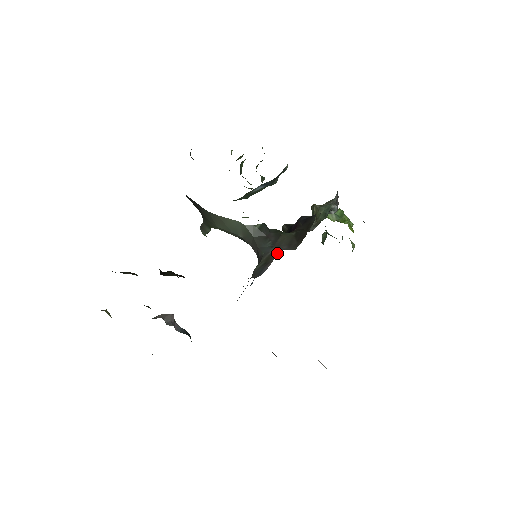
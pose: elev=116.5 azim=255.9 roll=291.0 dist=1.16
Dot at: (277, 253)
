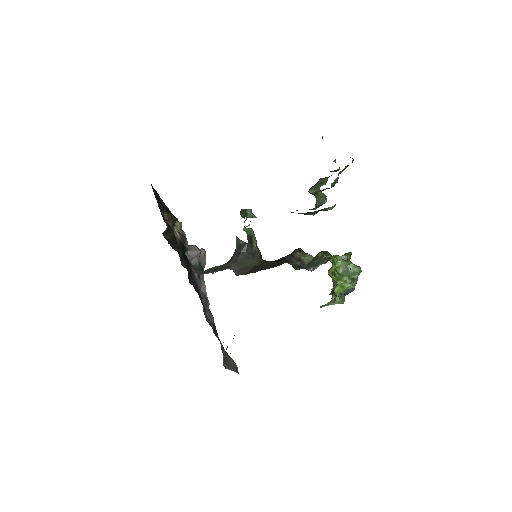
Dot at: occluded
